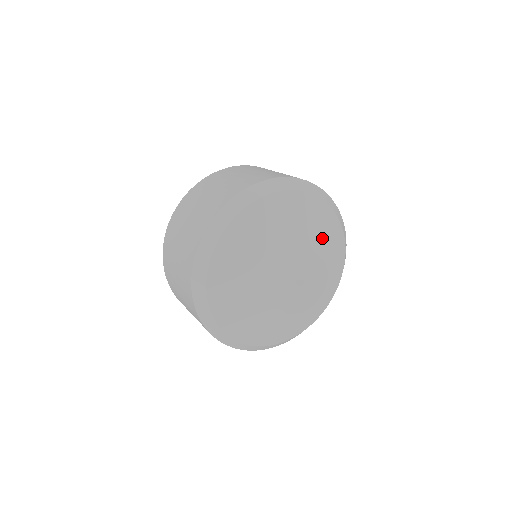
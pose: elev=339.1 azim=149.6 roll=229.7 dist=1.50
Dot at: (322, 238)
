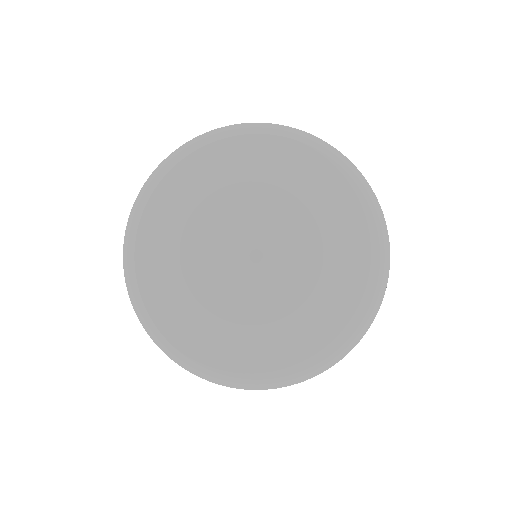
Dot at: (306, 194)
